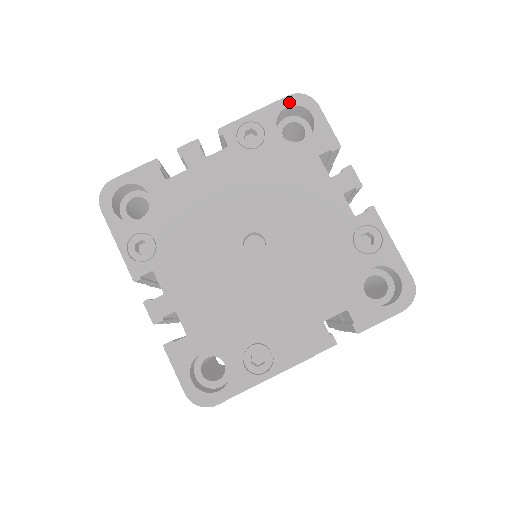
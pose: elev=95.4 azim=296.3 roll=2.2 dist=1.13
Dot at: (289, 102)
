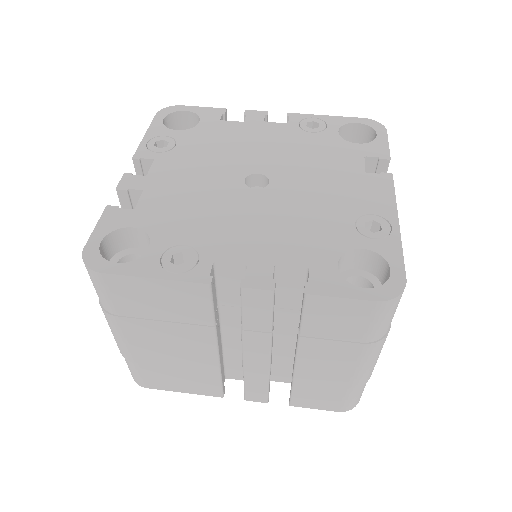
Dot at: (161, 116)
